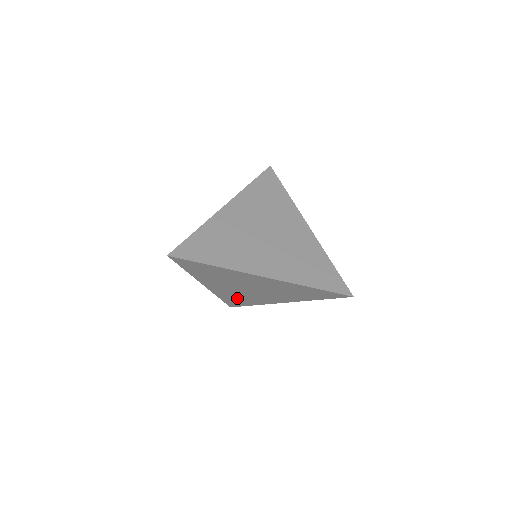
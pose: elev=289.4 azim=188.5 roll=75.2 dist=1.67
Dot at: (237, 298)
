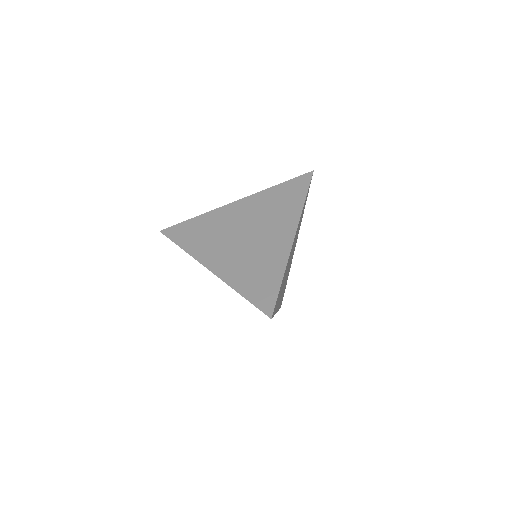
Dot at: occluded
